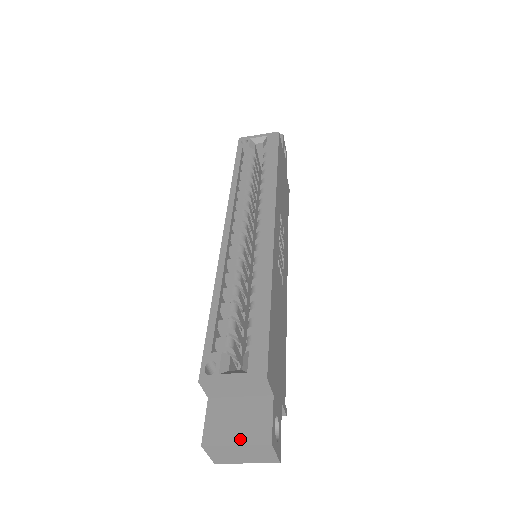
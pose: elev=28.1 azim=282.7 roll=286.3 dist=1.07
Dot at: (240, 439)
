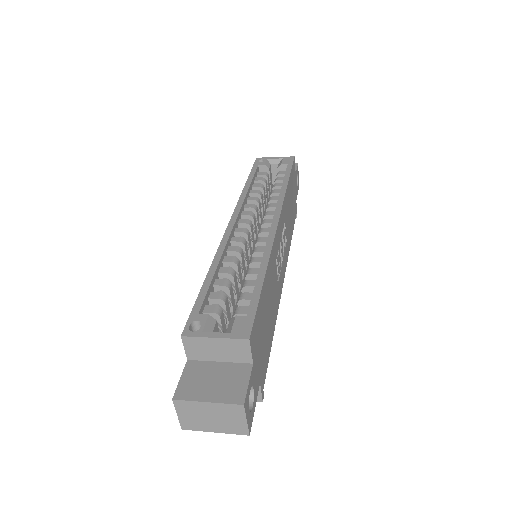
Dot at: (213, 397)
